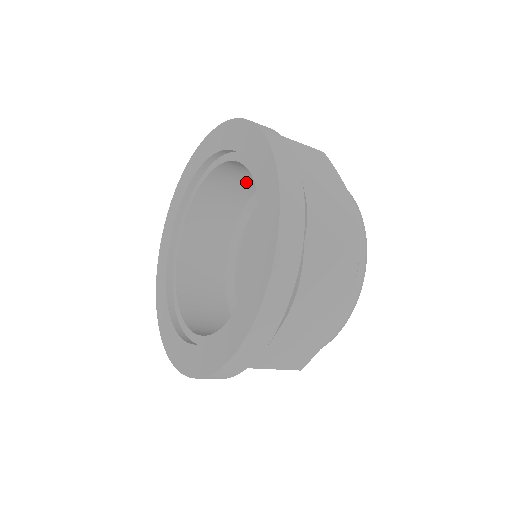
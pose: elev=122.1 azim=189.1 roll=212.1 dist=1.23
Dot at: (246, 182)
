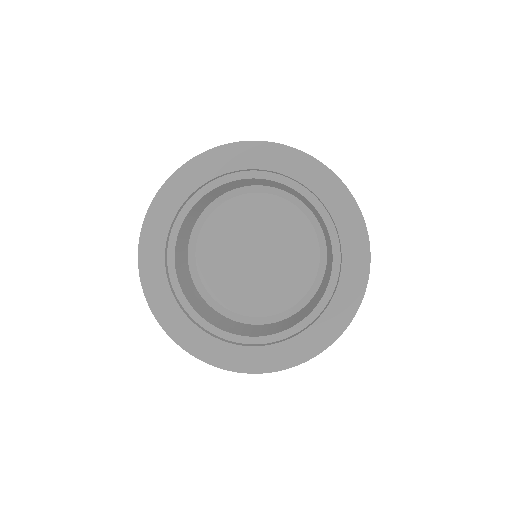
Dot at: (198, 212)
